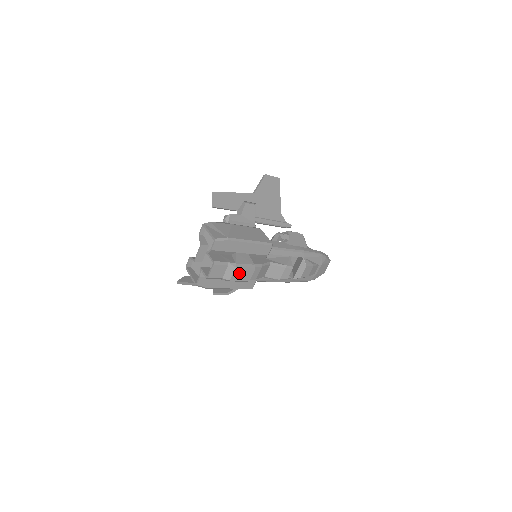
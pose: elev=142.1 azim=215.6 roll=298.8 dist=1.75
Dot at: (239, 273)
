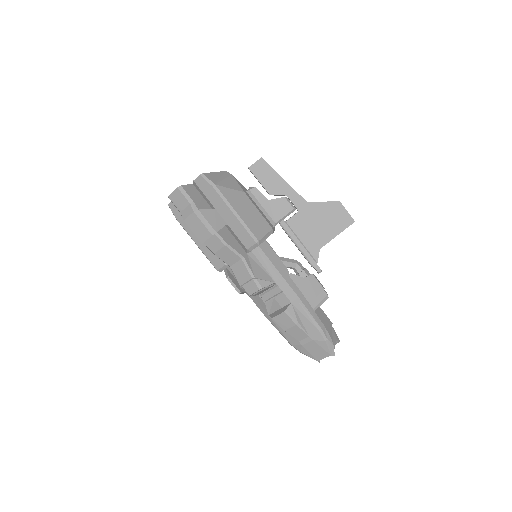
Dot at: (195, 222)
